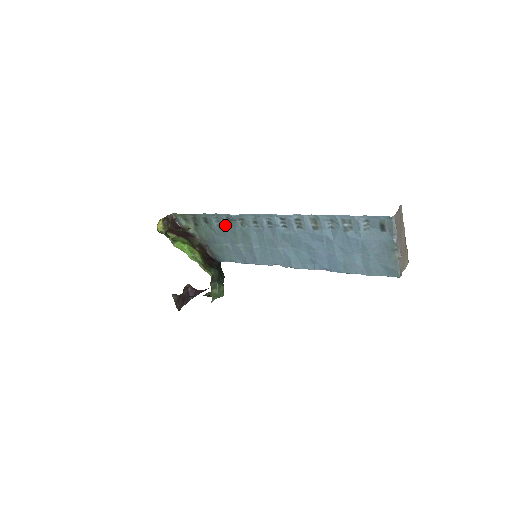
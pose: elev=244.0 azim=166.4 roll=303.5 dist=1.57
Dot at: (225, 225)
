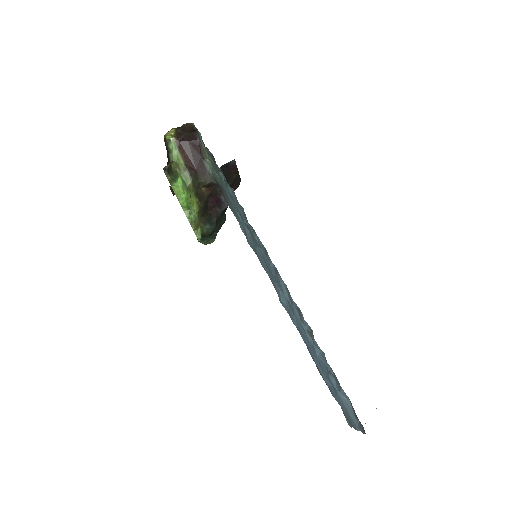
Dot at: (239, 207)
